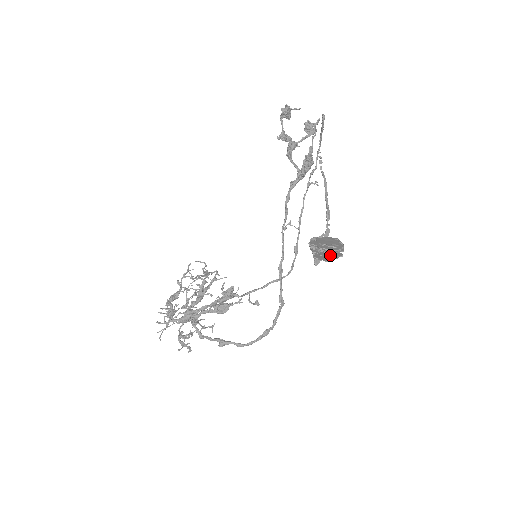
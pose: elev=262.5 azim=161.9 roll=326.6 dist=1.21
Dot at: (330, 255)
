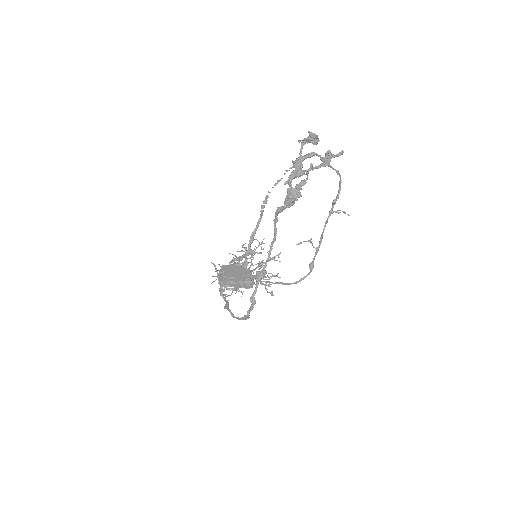
Dot at: (225, 282)
